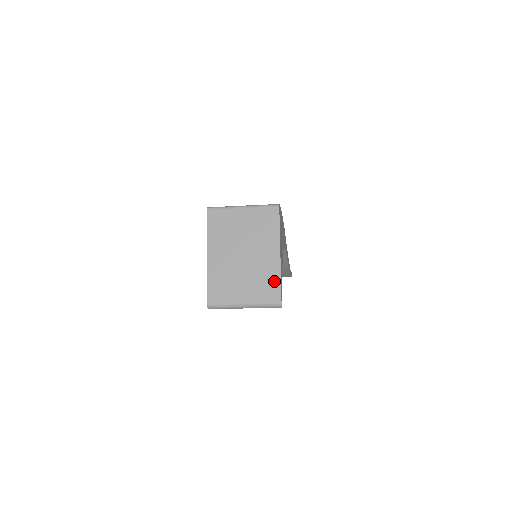
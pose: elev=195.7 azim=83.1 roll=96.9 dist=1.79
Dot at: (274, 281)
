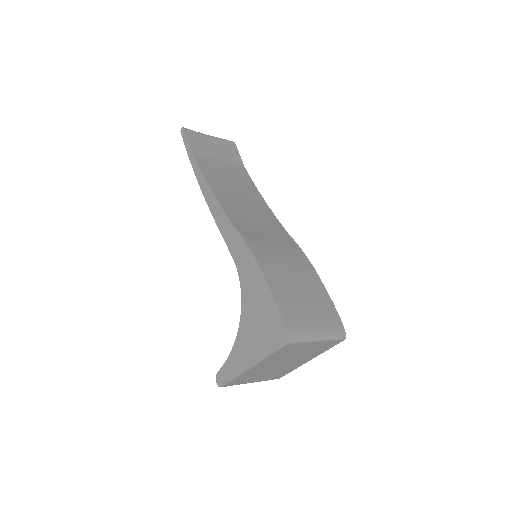
Dot at: (287, 372)
